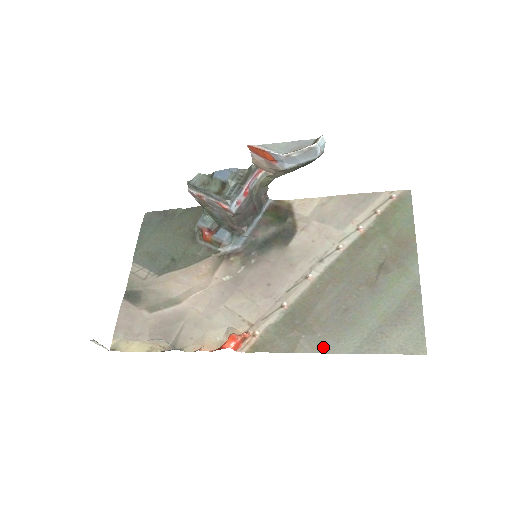
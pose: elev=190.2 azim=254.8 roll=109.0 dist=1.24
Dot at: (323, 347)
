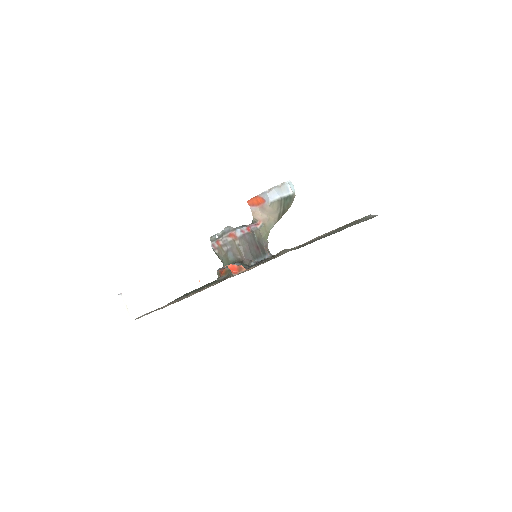
Dot at: occluded
